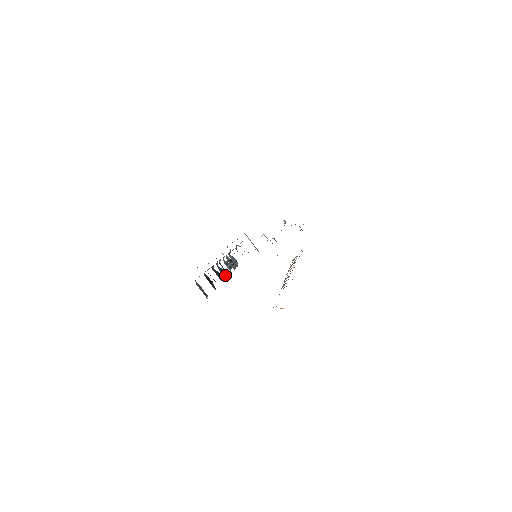
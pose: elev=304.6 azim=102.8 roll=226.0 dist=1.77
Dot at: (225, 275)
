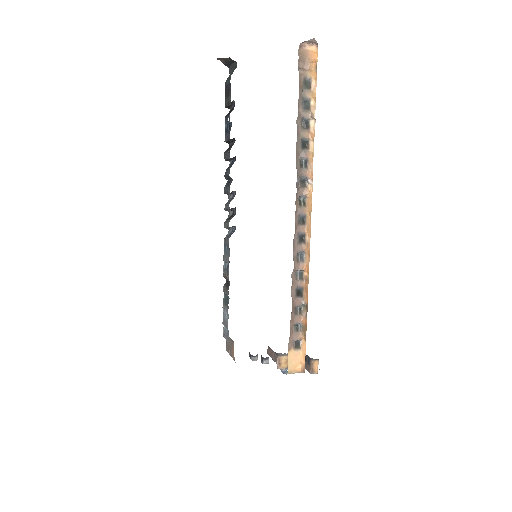
Dot at: occluded
